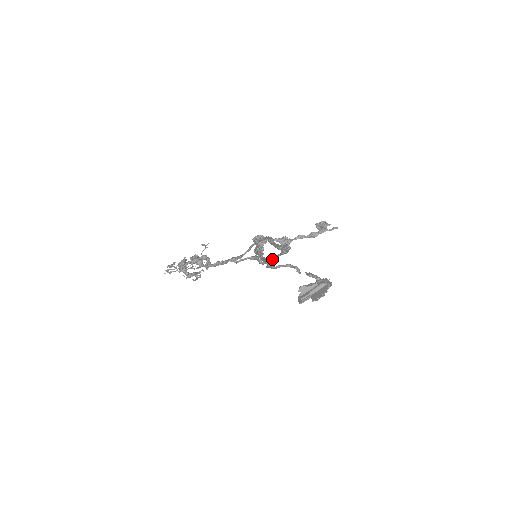
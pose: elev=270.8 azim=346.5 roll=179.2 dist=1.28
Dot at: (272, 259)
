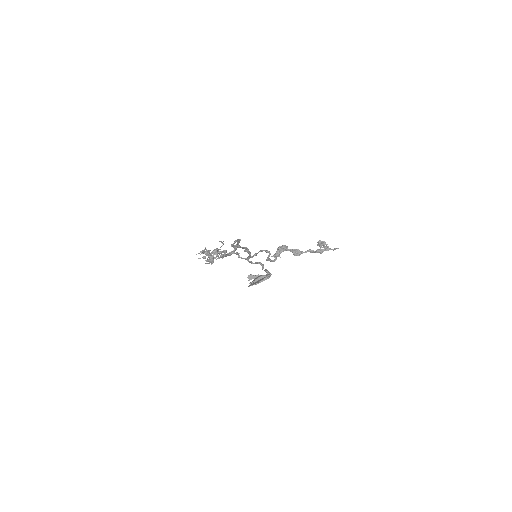
Dot at: (249, 256)
